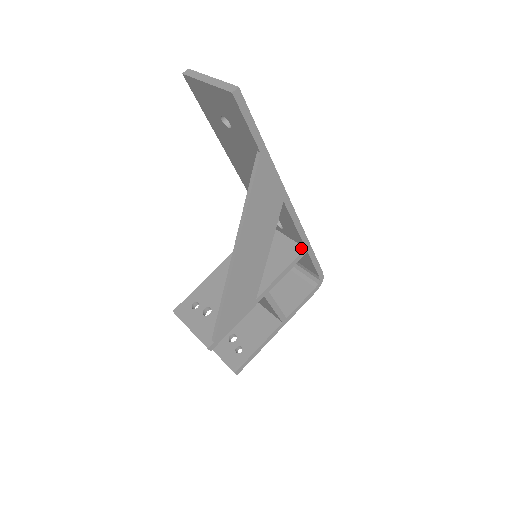
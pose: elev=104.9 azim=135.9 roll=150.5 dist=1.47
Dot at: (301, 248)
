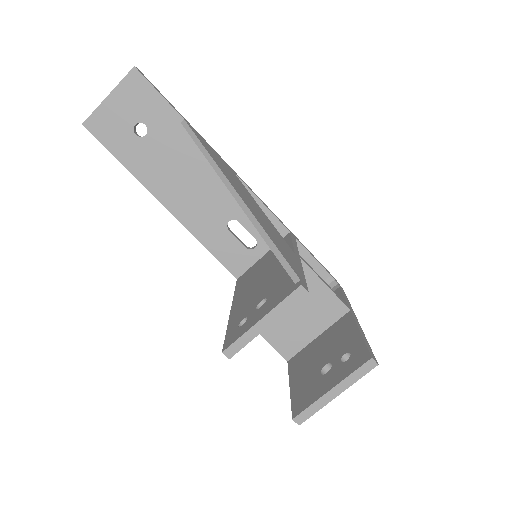
Dot at: (286, 235)
